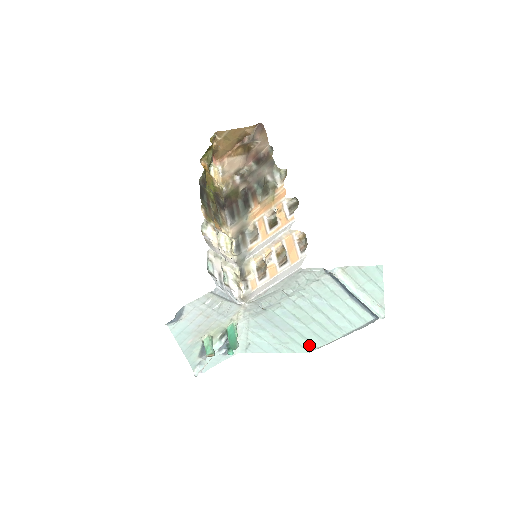
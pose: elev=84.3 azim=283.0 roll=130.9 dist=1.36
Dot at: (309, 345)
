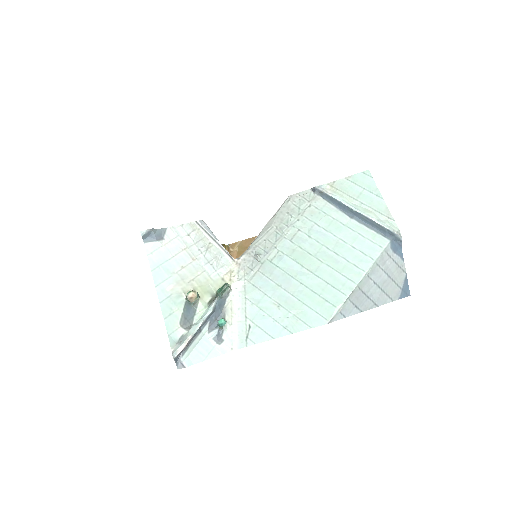
Dot at: (325, 308)
